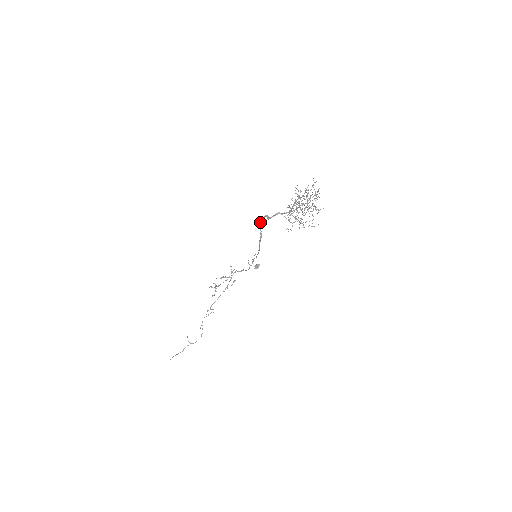
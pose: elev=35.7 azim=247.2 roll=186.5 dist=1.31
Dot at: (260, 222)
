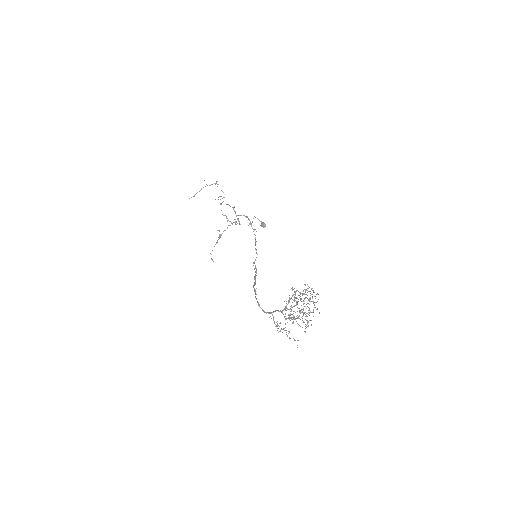
Dot at: occluded
